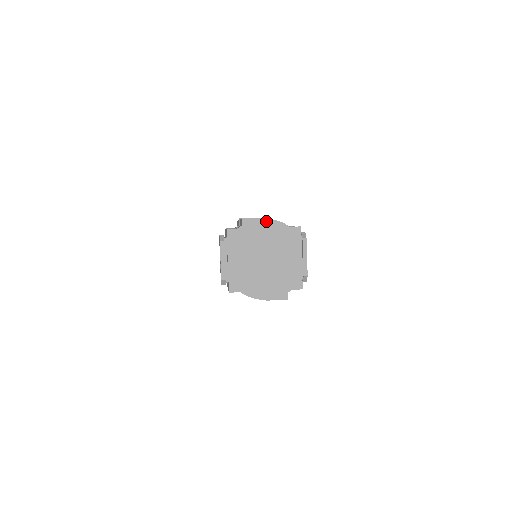
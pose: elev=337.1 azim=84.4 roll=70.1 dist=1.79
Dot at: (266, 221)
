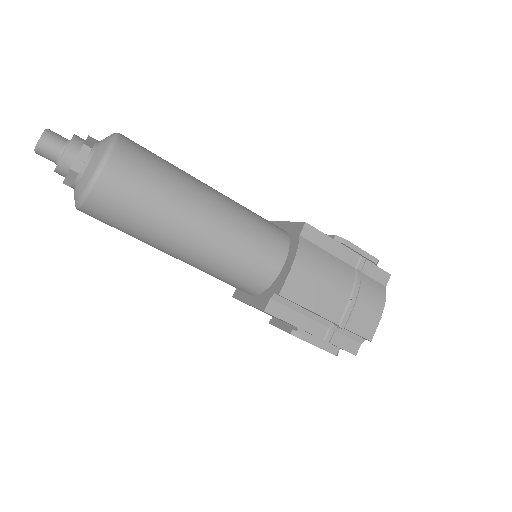
Dot at: (380, 314)
